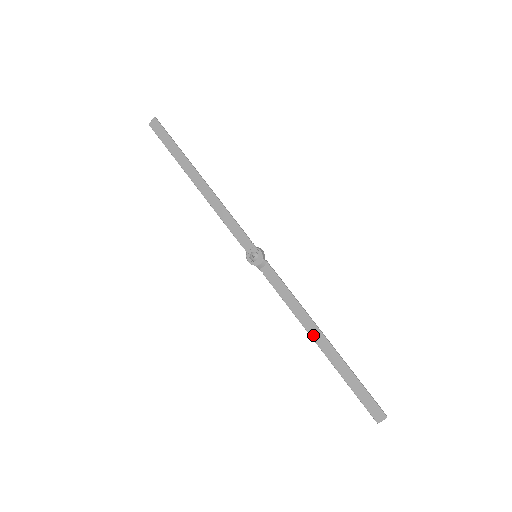
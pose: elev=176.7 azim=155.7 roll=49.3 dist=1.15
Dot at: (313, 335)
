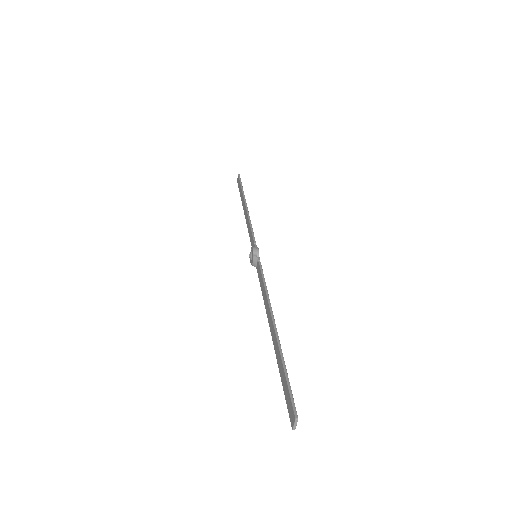
Dot at: (269, 323)
